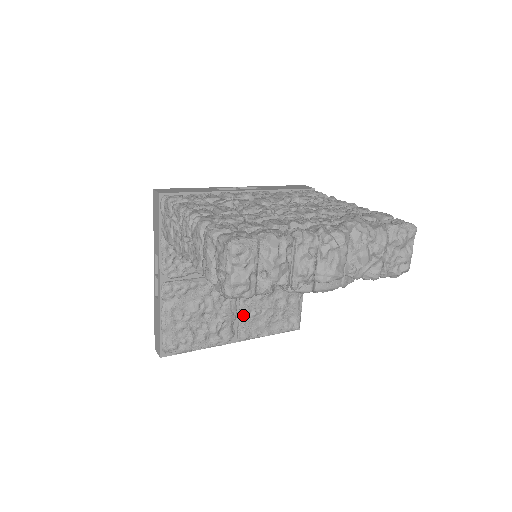
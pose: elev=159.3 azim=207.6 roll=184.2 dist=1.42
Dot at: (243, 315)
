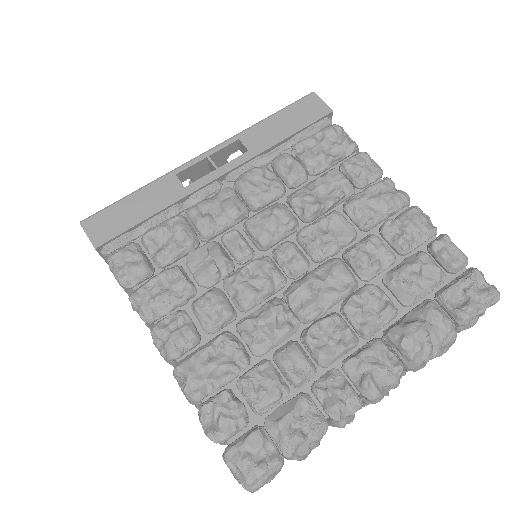
Dot at: occluded
